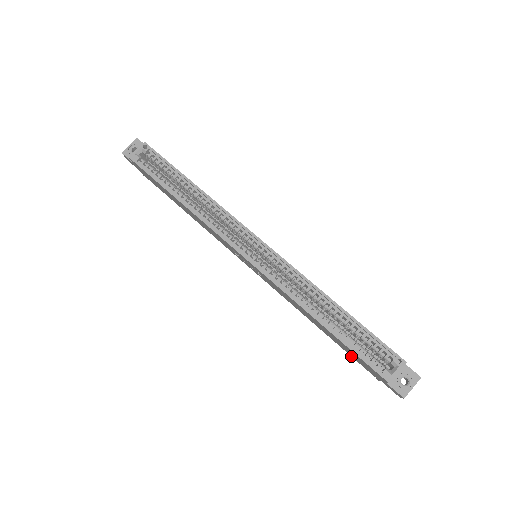
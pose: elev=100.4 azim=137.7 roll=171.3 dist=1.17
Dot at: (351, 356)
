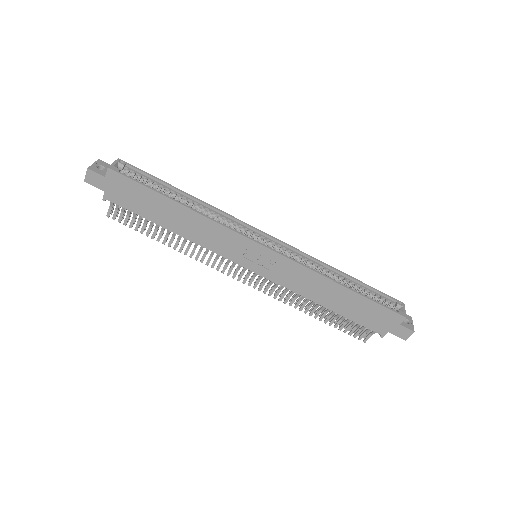
Dot at: (358, 323)
